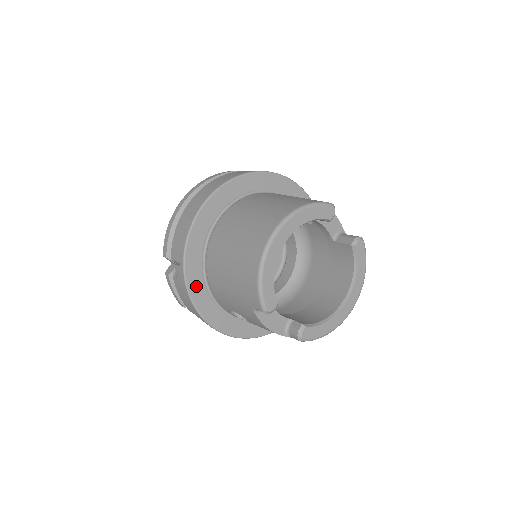
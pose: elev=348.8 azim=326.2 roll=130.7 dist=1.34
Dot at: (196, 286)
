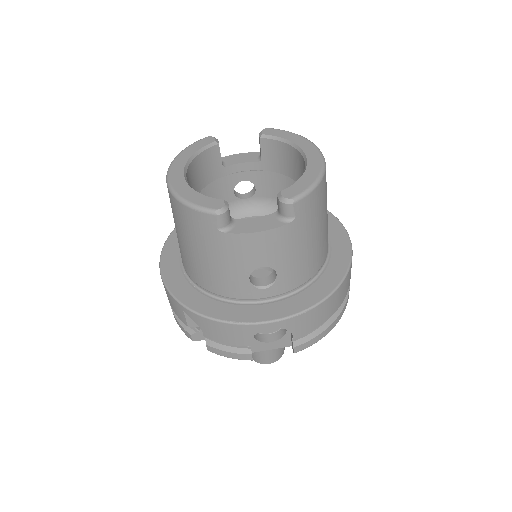
Dot at: (211, 308)
